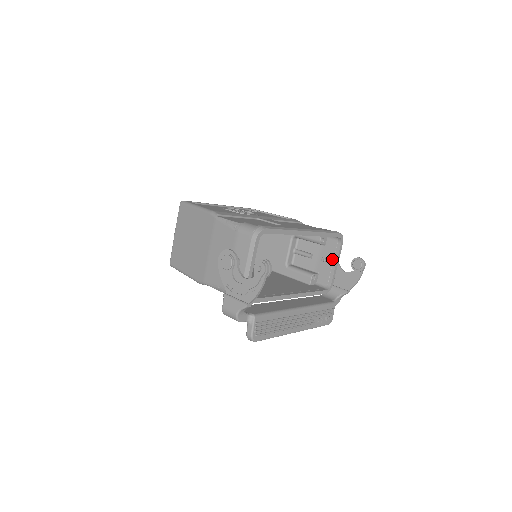
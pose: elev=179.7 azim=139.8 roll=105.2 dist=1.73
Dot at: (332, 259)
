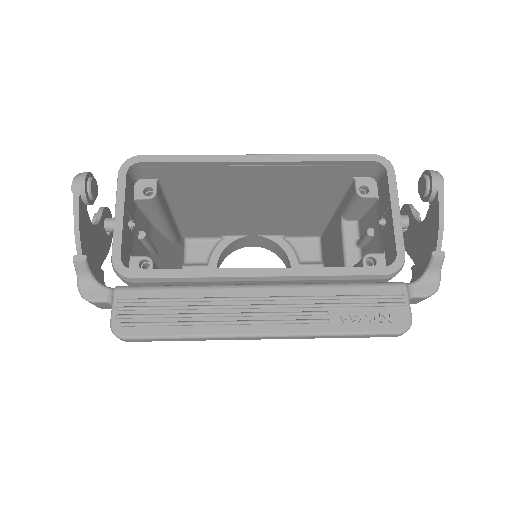
Dot at: (388, 210)
